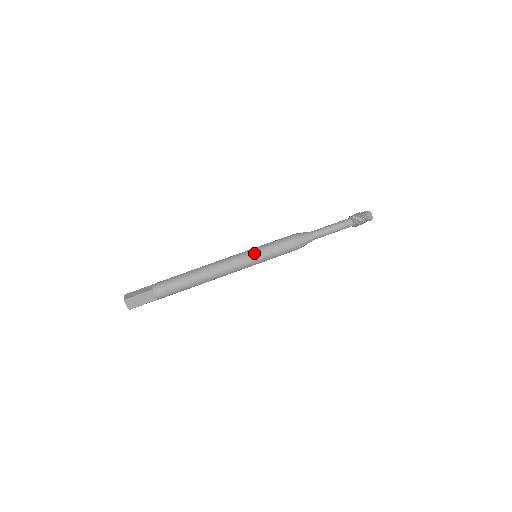
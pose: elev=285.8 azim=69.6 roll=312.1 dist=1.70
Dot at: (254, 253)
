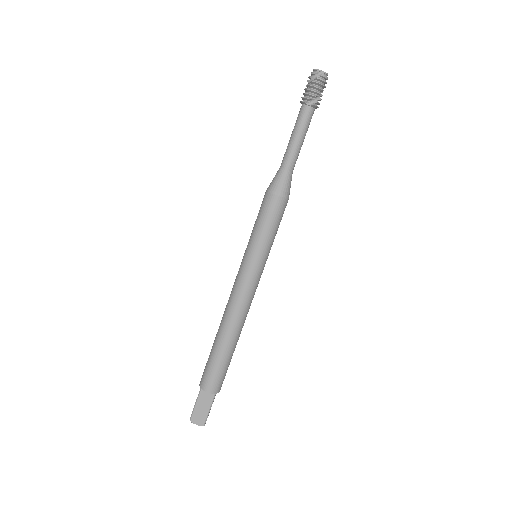
Dot at: (261, 263)
